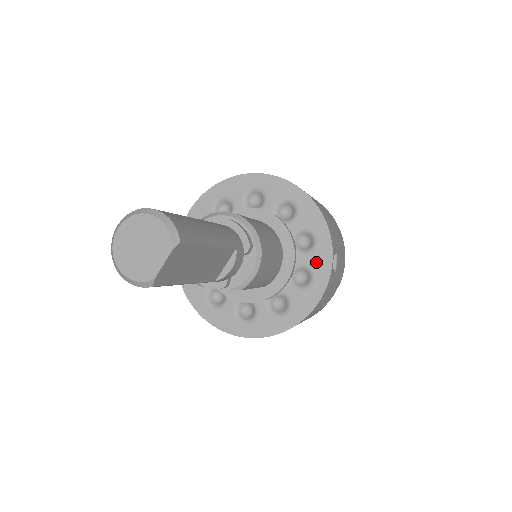
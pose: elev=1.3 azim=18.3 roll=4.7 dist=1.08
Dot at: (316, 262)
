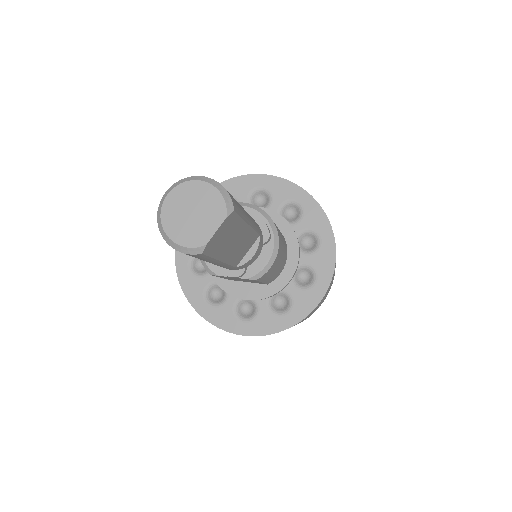
Dot at: (319, 262)
